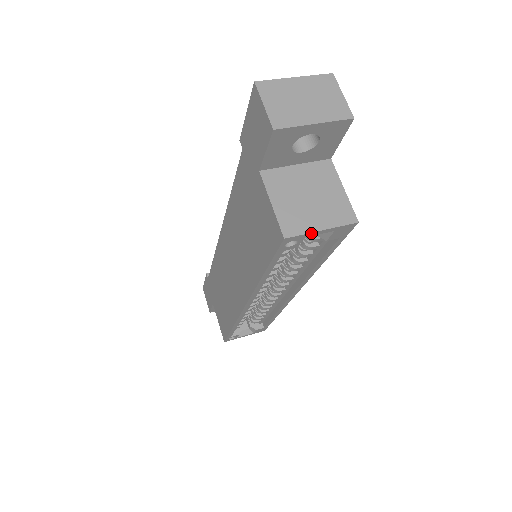
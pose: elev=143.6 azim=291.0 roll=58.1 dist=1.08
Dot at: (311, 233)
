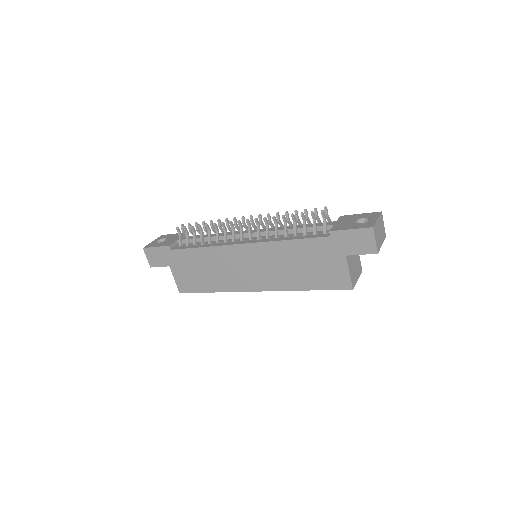
Dot at: (356, 282)
